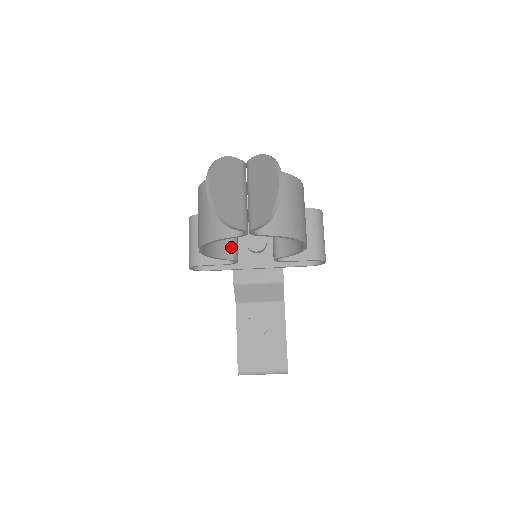
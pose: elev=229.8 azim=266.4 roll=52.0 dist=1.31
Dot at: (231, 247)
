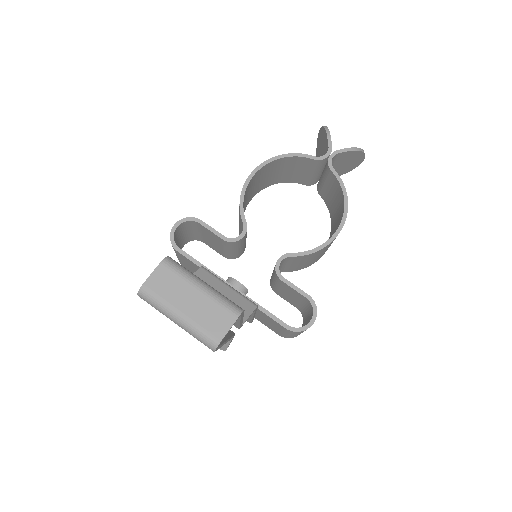
Dot at: occluded
